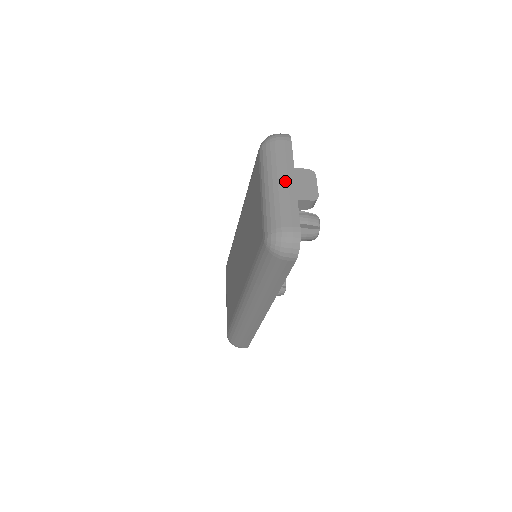
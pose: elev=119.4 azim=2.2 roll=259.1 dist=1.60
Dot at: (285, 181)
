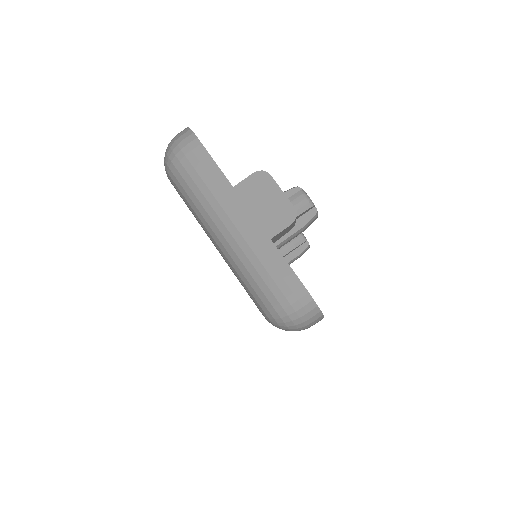
Dot at: (237, 223)
